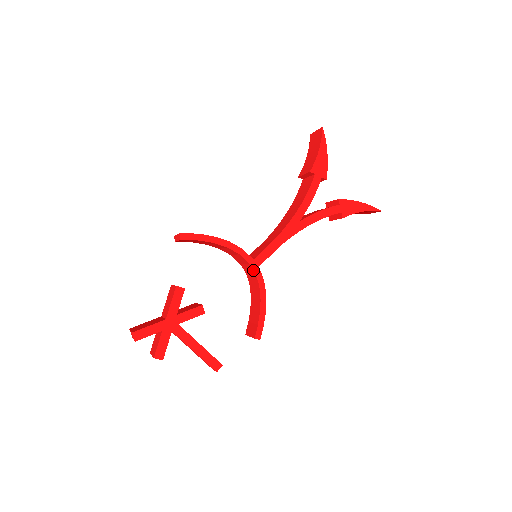
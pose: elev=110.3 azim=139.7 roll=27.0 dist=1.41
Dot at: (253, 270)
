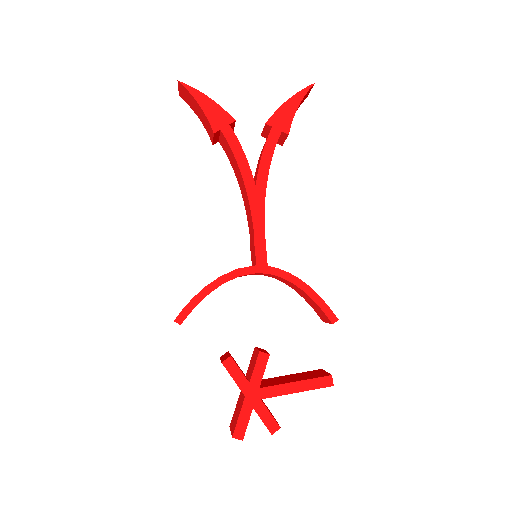
Dot at: occluded
